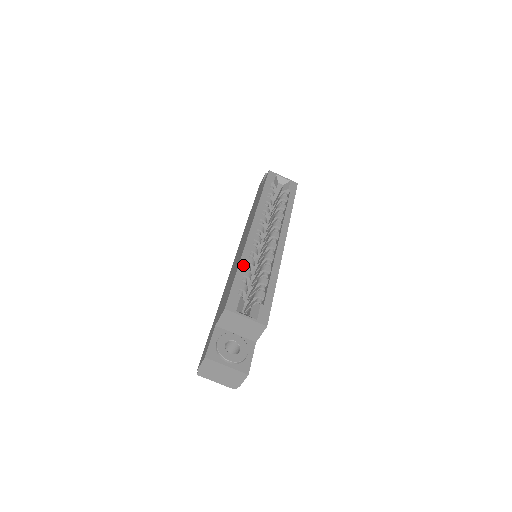
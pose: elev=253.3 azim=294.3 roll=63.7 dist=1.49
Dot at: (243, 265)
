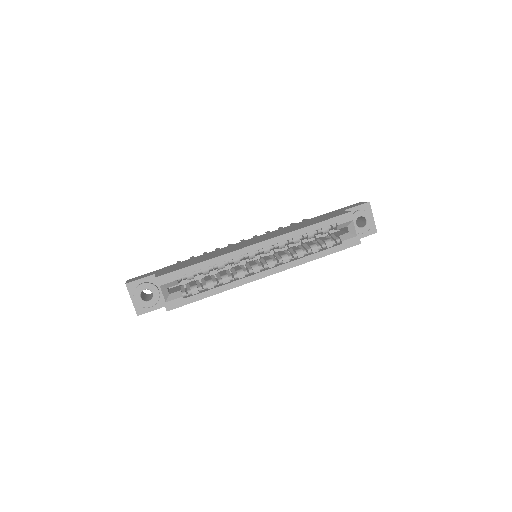
Dot at: (207, 264)
